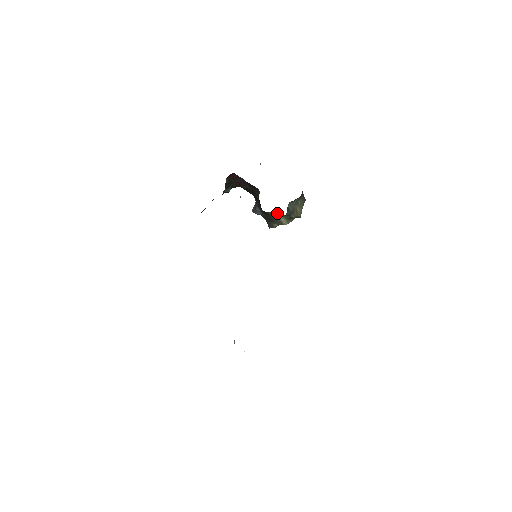
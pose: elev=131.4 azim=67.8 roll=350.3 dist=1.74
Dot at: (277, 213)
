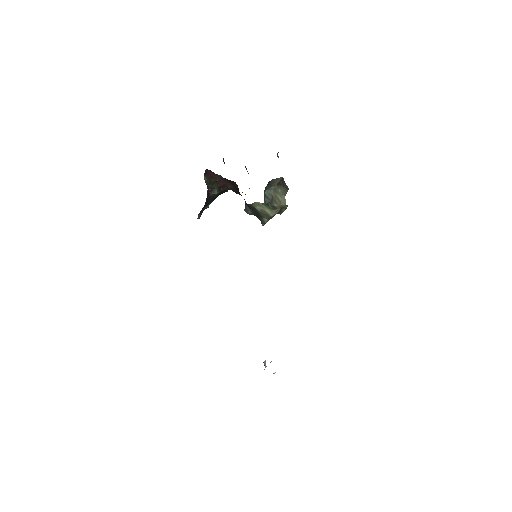
Dot at: (260, 204)
